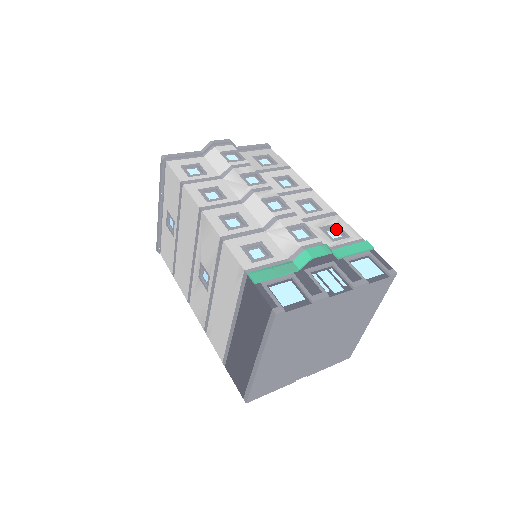
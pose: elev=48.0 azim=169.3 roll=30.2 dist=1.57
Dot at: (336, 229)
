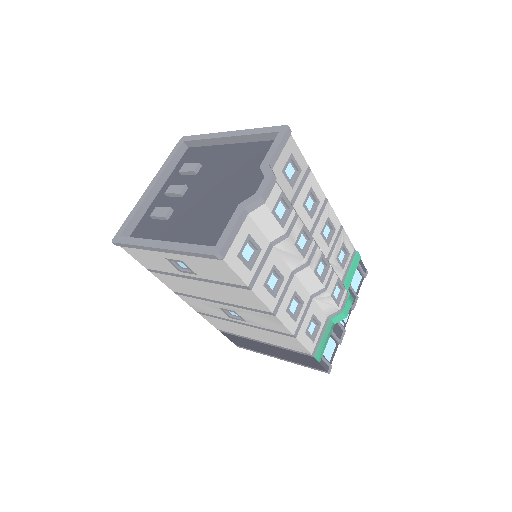
Dot at: (342, 248)
